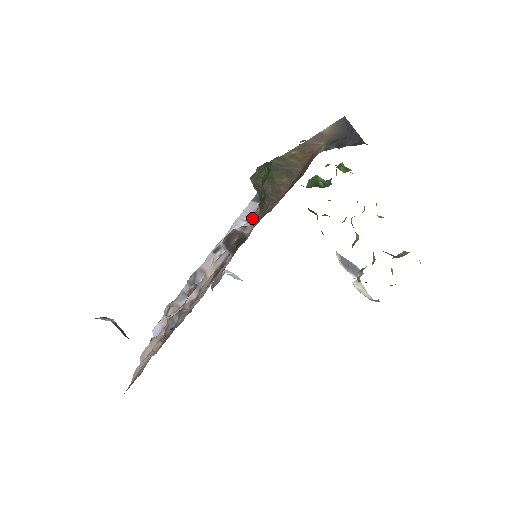
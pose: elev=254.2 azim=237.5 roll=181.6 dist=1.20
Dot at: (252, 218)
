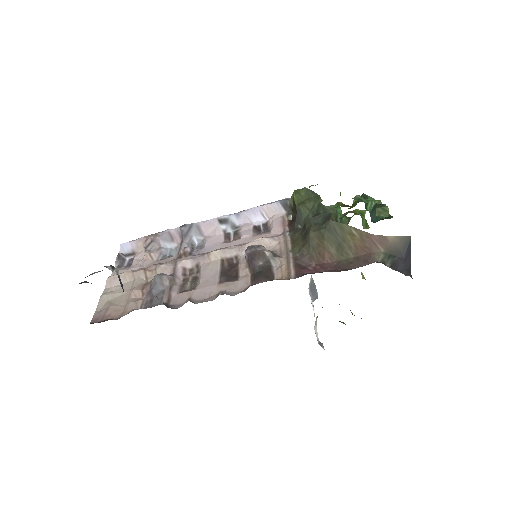
Dot at: (278, 237)
